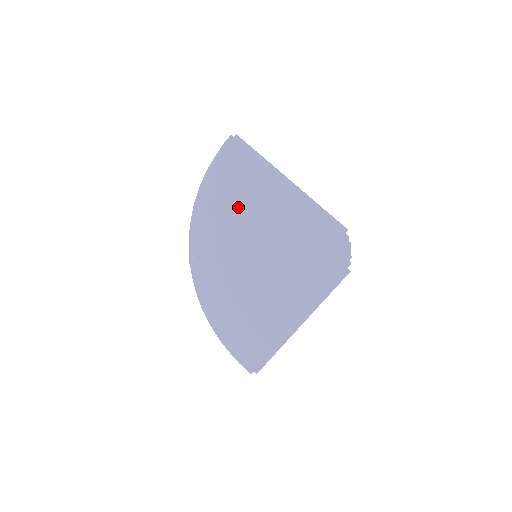
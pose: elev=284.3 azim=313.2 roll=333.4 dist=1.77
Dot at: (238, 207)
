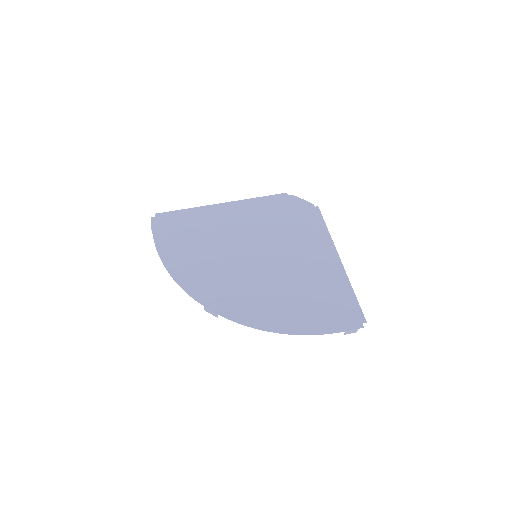
Dot at: (206, 244)
